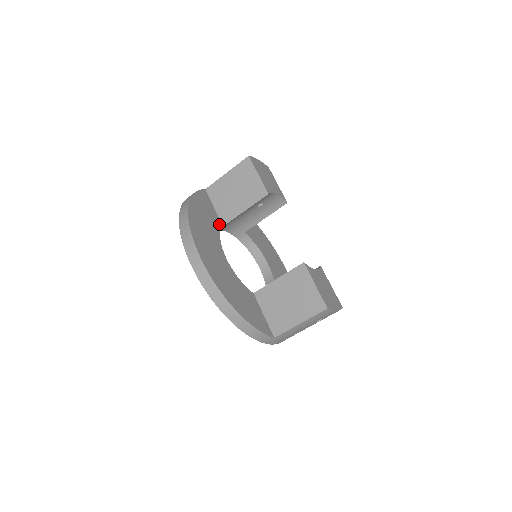
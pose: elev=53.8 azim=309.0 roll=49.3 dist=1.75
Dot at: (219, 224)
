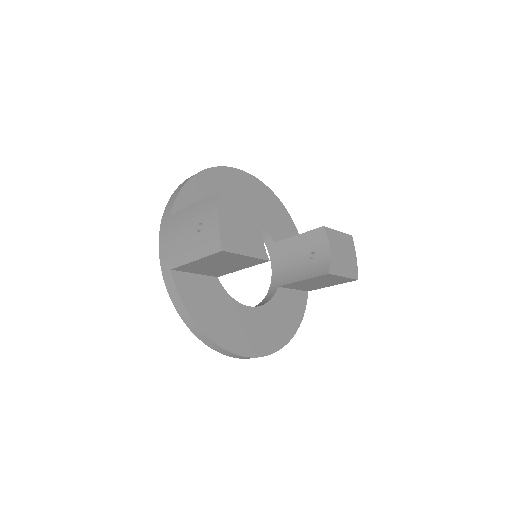
Dot at: (216, 283)
